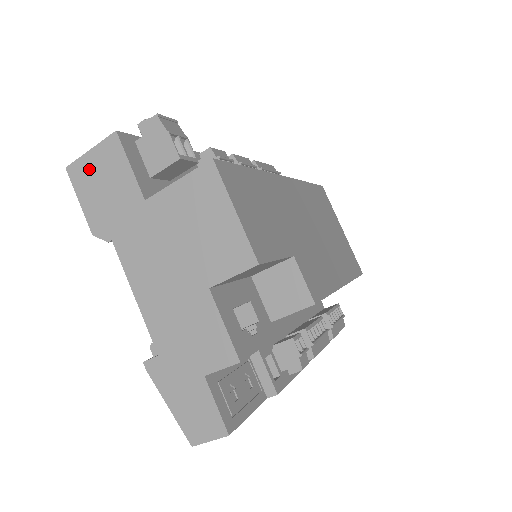
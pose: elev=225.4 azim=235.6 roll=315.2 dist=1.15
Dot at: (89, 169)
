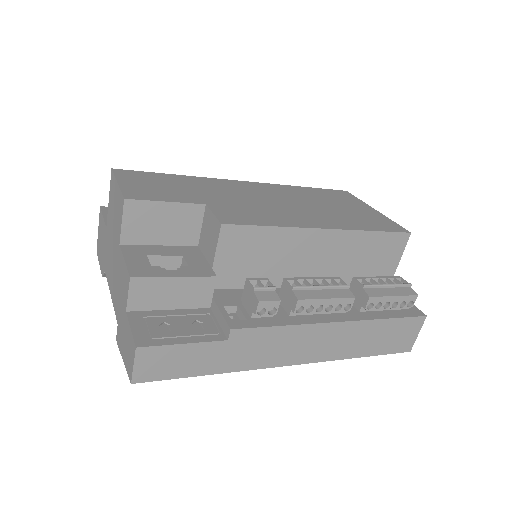
Dot at: (99, 240)
